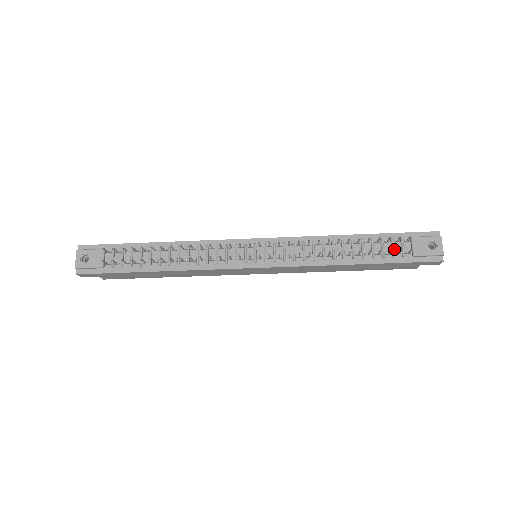
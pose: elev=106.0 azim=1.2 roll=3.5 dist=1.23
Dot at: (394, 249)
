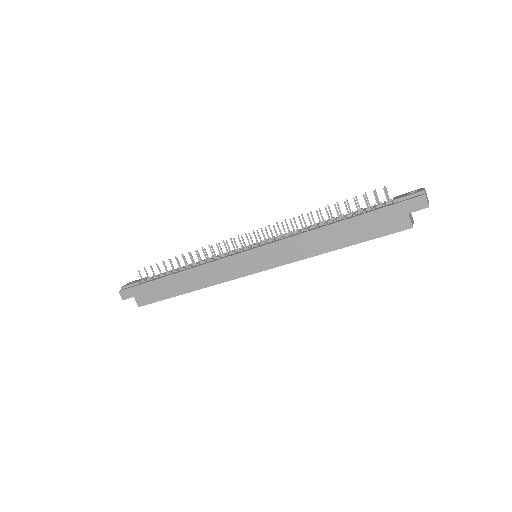
Dot at: (376, 208)
